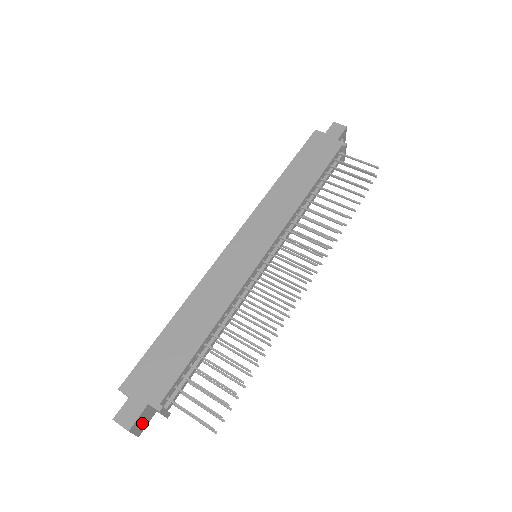
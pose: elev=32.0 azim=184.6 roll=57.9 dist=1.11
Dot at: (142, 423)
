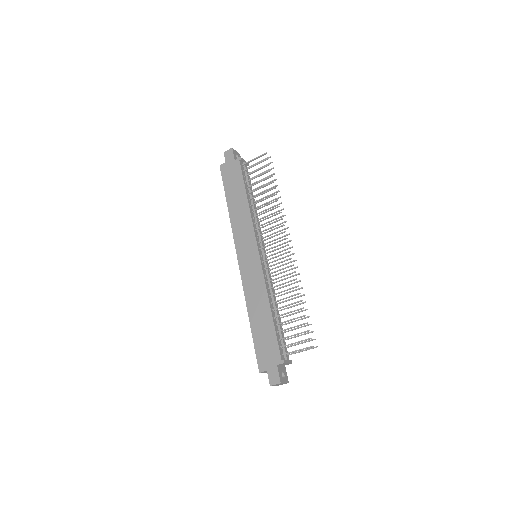
Dot at: (284, 376)
